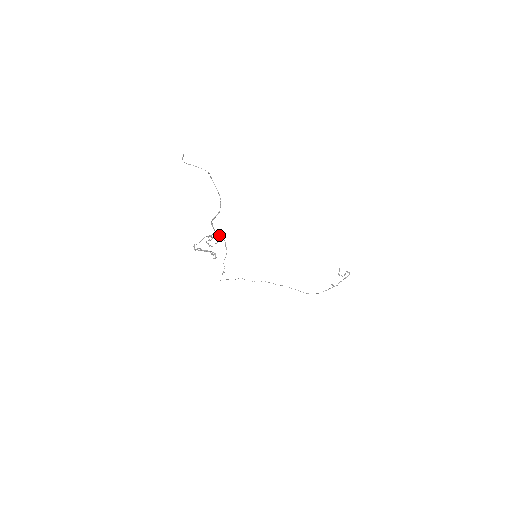
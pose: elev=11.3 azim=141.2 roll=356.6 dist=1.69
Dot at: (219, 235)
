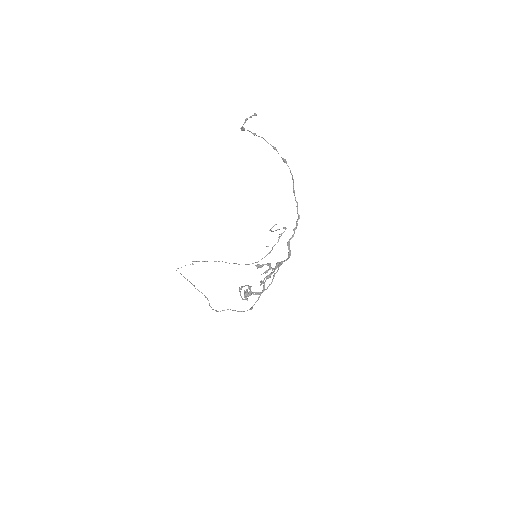
Dot at: (279, 263)
